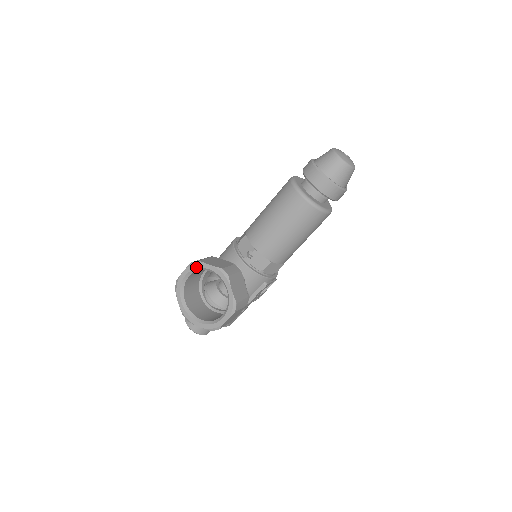
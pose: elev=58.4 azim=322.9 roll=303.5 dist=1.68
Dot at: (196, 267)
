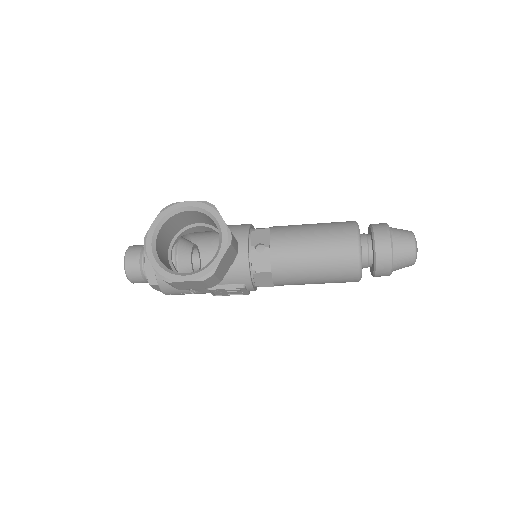
Dot at: (206, 208)
